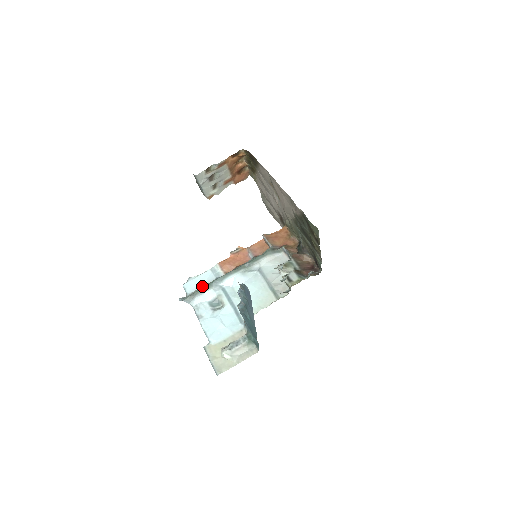
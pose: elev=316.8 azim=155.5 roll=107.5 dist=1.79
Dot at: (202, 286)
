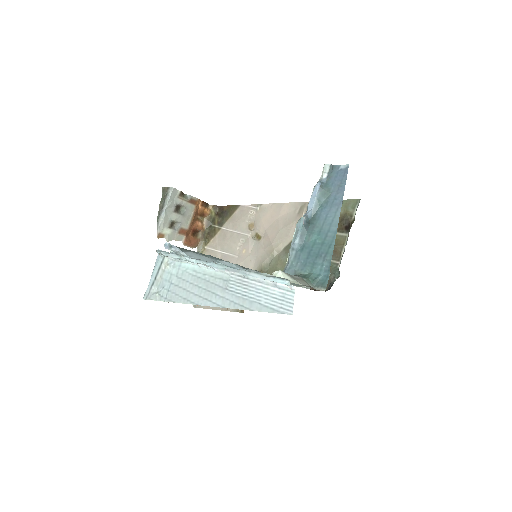
Dot at: occluded
